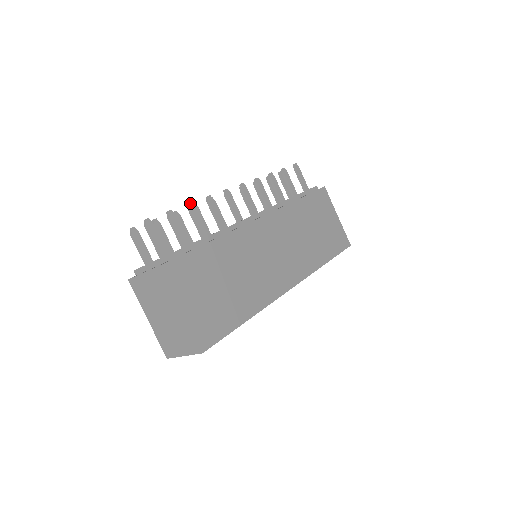
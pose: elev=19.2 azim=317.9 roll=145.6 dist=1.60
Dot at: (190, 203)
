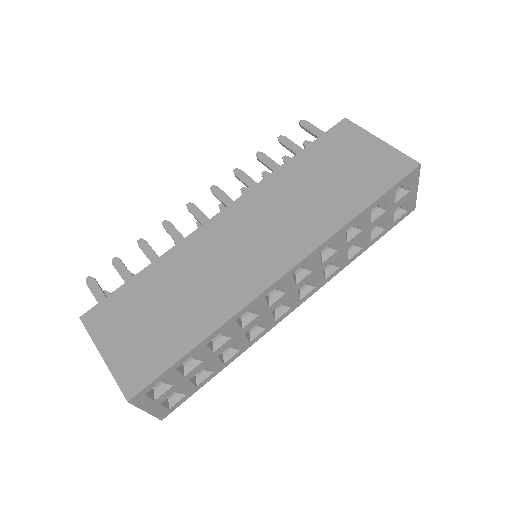
Dot at: (139, 240)
